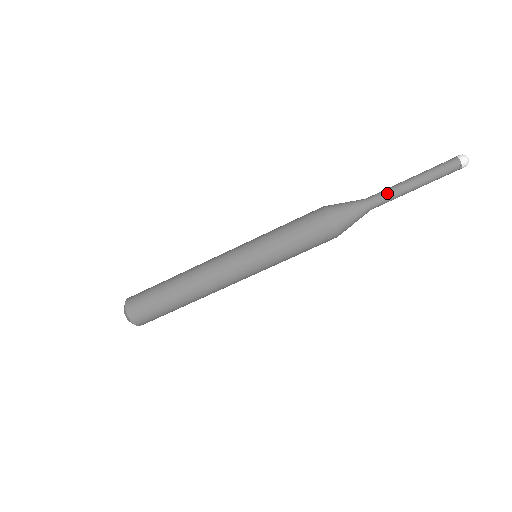
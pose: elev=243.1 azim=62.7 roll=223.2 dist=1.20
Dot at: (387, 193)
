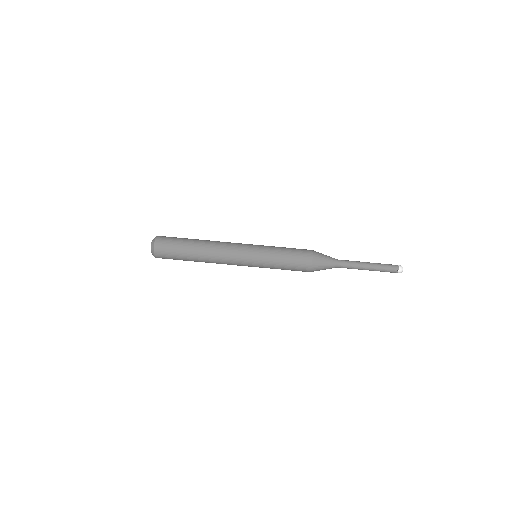
Dot at: (352, 264)
